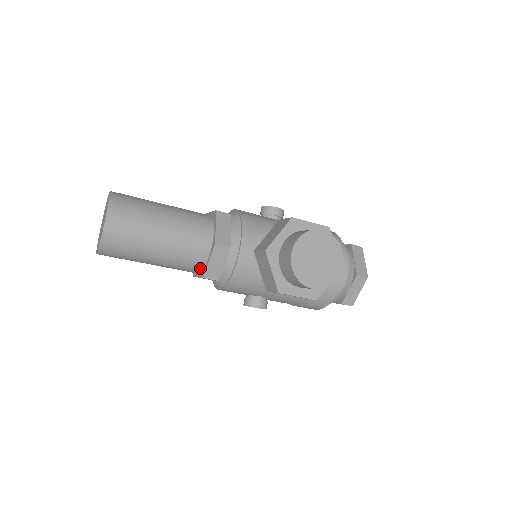
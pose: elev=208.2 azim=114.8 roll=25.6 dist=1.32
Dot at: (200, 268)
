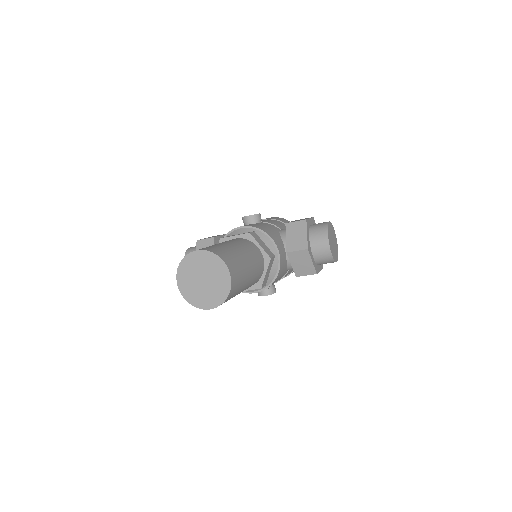
Dot at: (256, 282)
